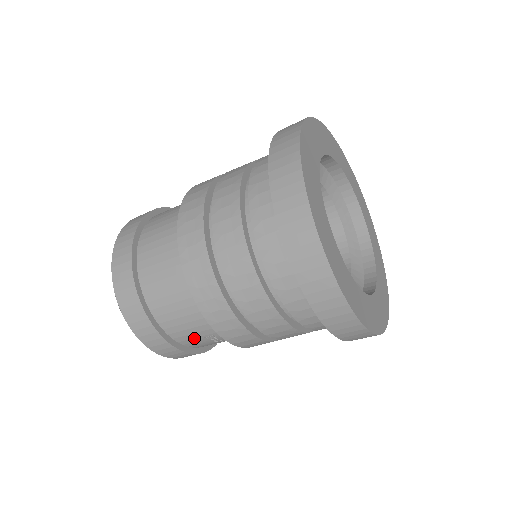
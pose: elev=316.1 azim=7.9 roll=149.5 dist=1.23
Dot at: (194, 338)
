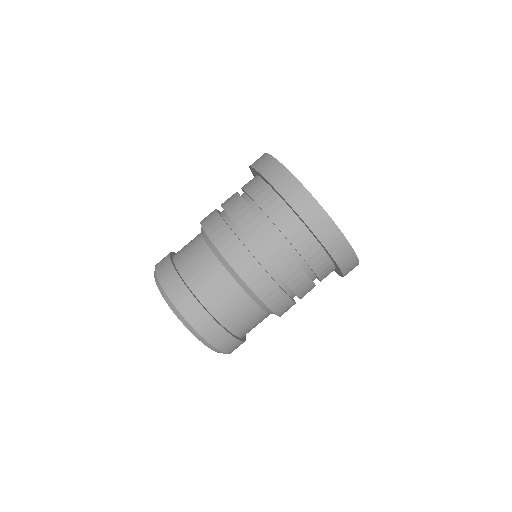
Dot at: occluded
